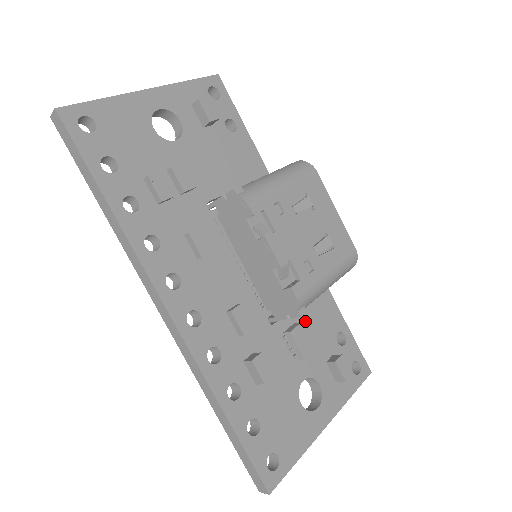
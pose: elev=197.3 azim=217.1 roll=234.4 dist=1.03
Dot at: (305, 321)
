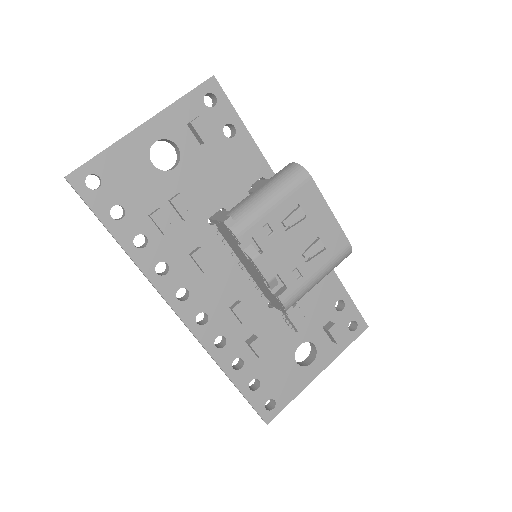
Dot at: (304, 298)
